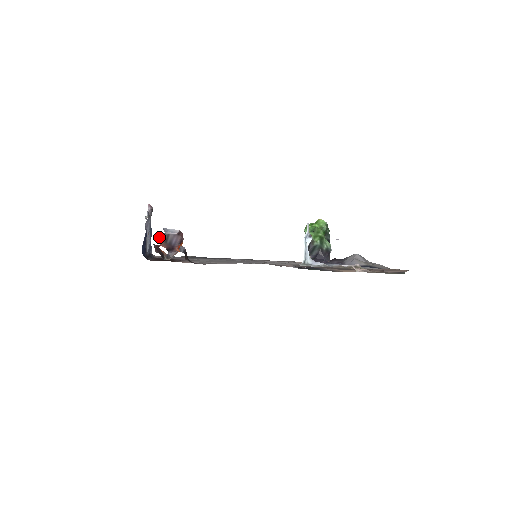
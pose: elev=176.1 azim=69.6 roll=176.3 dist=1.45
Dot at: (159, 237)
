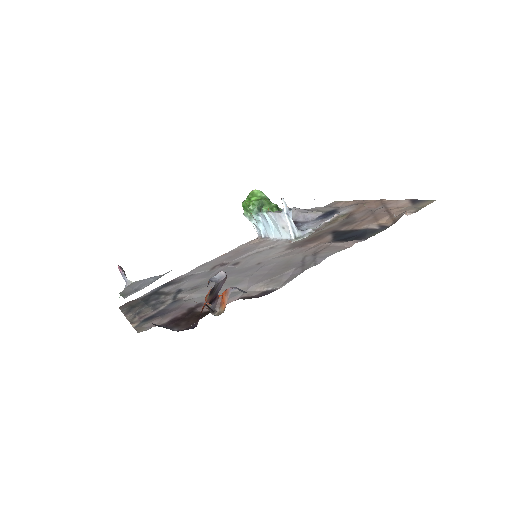
Dot at: (209, 293)
